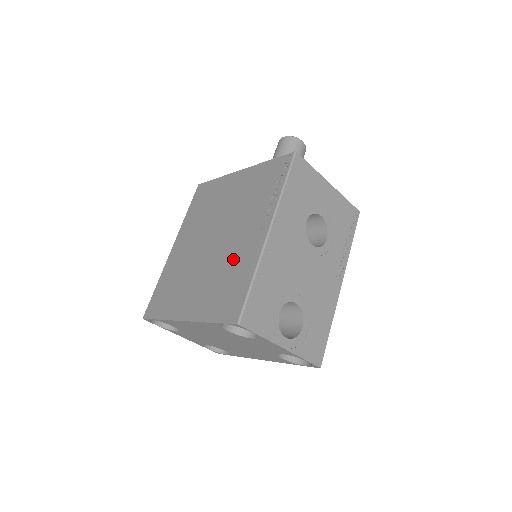
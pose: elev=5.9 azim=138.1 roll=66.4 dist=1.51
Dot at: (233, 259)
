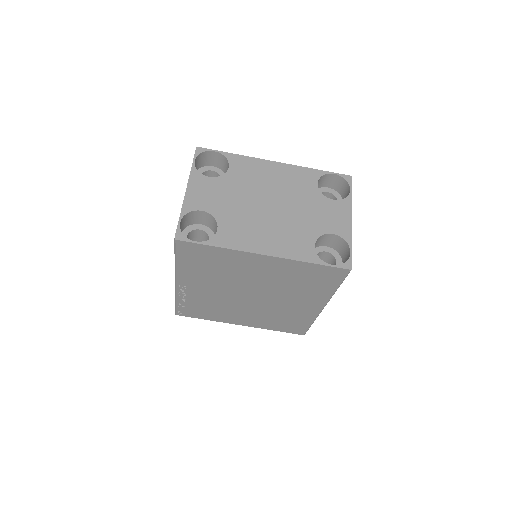
Dot at: occluded
